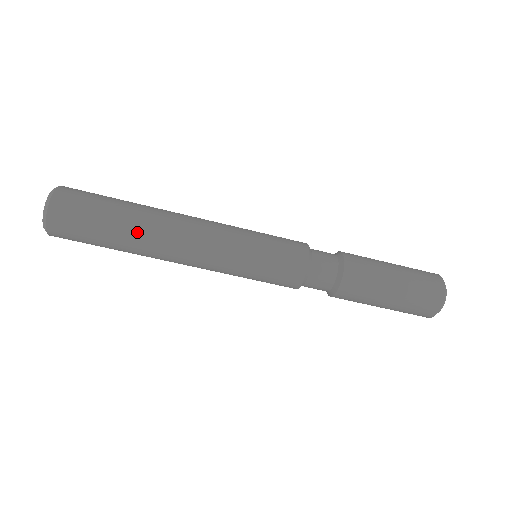
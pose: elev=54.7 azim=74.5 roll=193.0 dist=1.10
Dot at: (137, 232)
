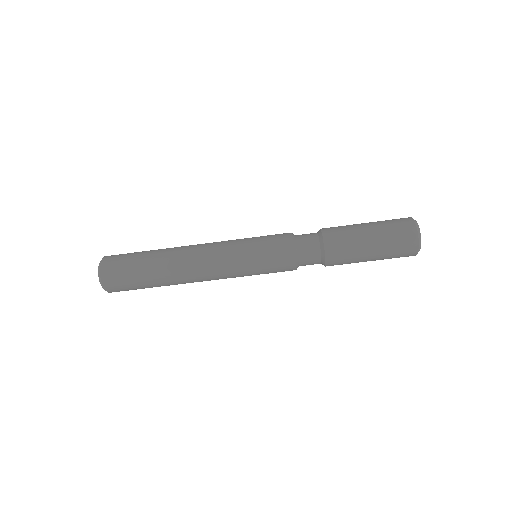
Dot at: (162, 271)
